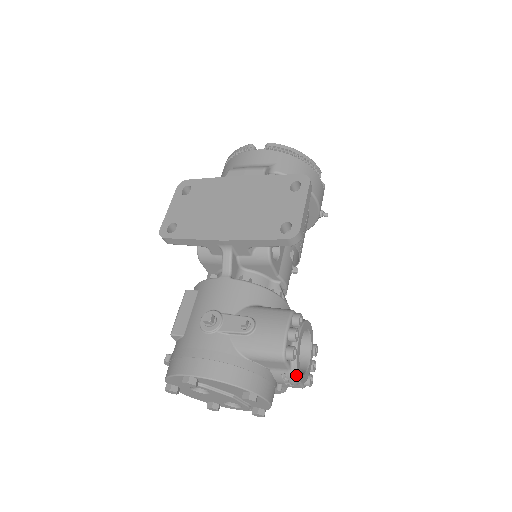
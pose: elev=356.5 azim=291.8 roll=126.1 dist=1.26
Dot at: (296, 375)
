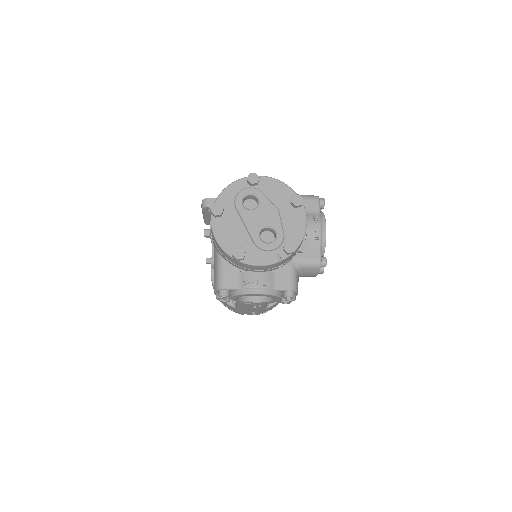
Dot at: (324, 219)
